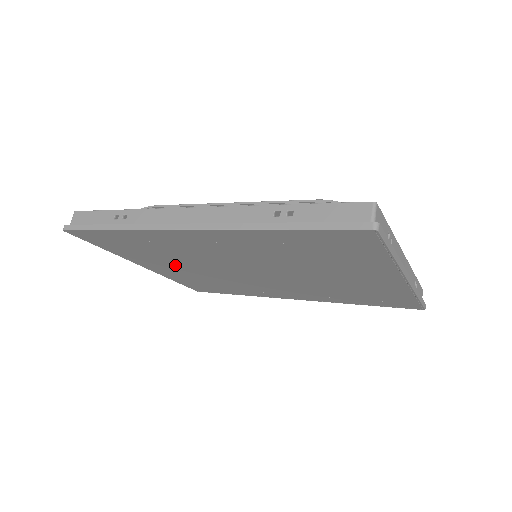
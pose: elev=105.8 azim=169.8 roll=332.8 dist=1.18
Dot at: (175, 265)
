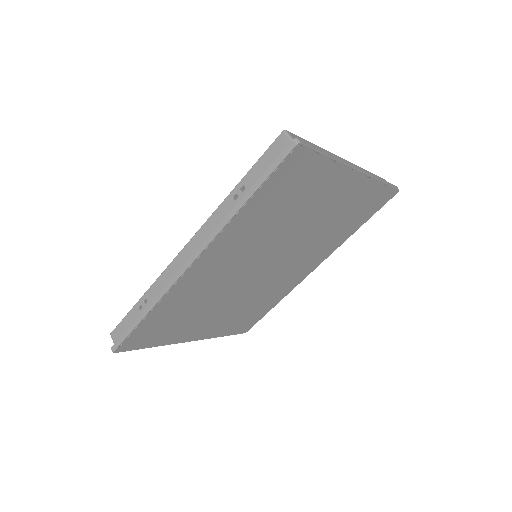
Dot at: (210, 315)
